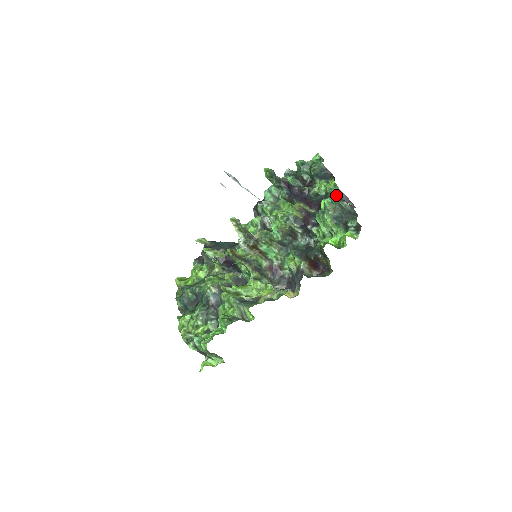
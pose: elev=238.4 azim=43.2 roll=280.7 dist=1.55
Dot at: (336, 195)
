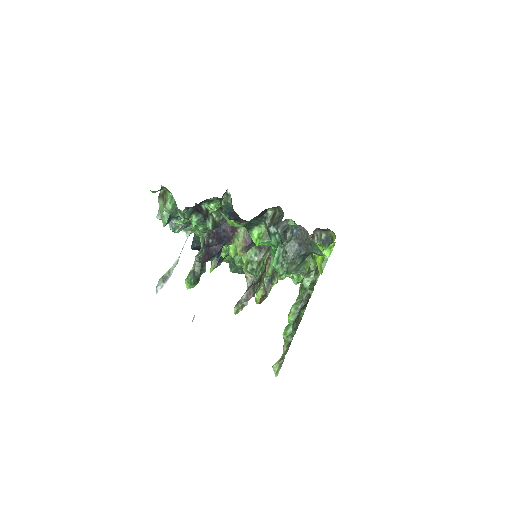
Dot at: (252, 223)
